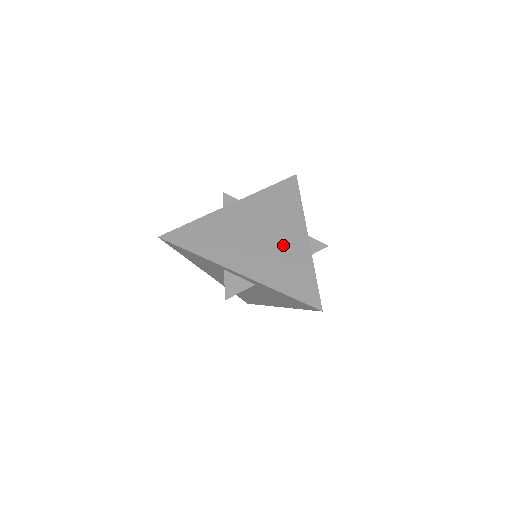
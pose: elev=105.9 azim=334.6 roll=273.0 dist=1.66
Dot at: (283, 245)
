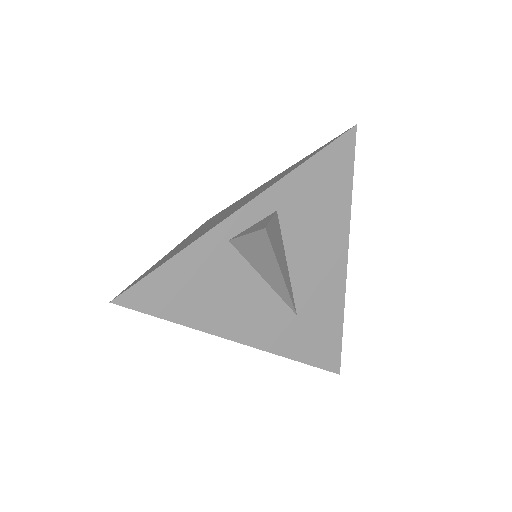
Dot at: occluded
